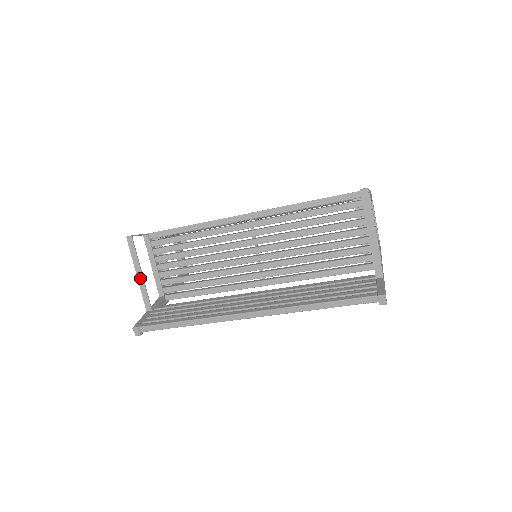
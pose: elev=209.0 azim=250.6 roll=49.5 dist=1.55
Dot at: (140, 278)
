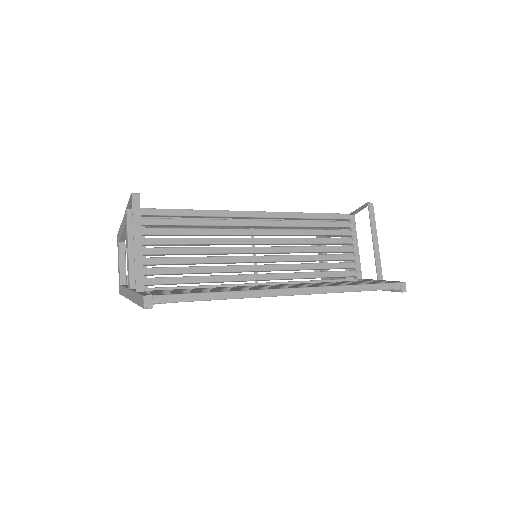
Dot at: (138, 246)
